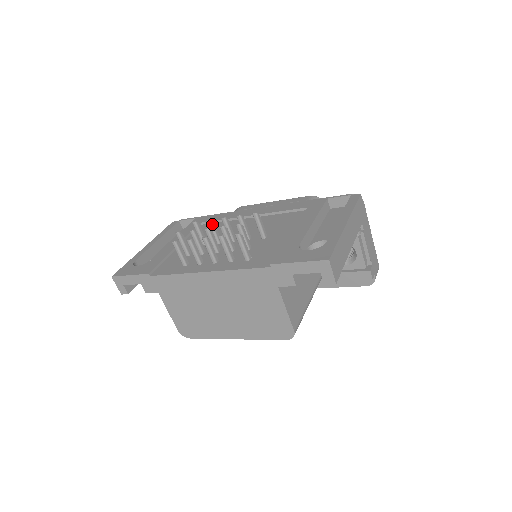
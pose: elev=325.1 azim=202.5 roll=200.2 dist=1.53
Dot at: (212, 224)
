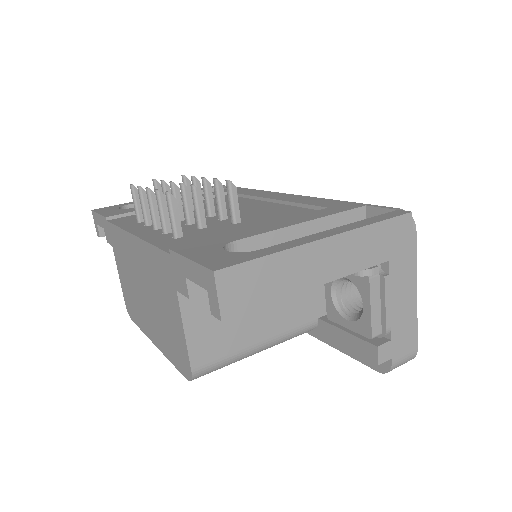
Dot at: (196, 184)
